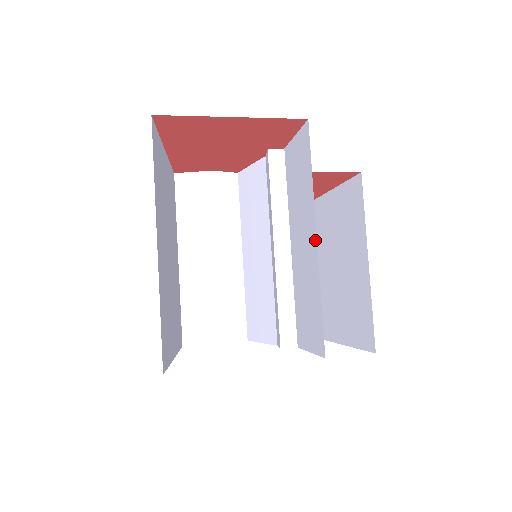
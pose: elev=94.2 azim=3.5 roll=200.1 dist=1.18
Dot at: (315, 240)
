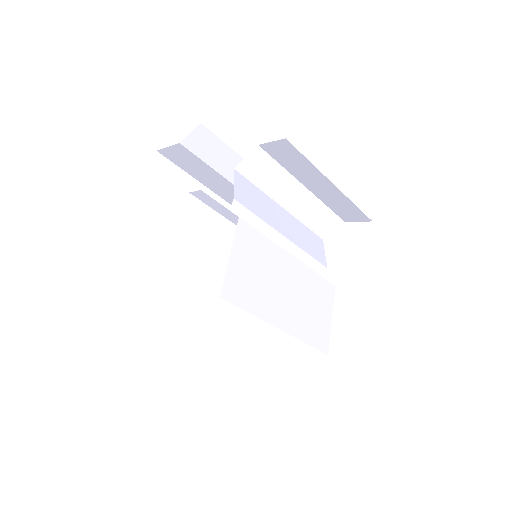
Dot at: (266, 318)
